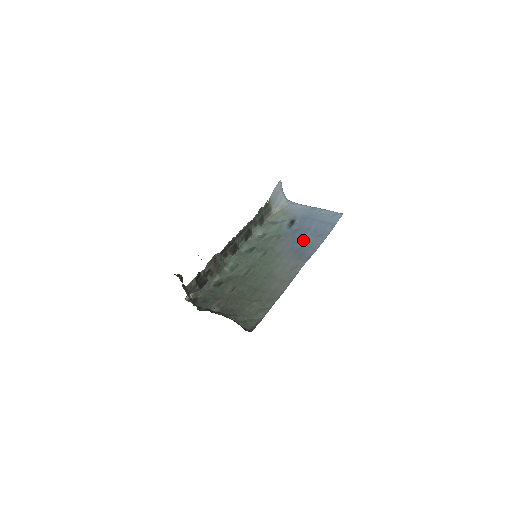
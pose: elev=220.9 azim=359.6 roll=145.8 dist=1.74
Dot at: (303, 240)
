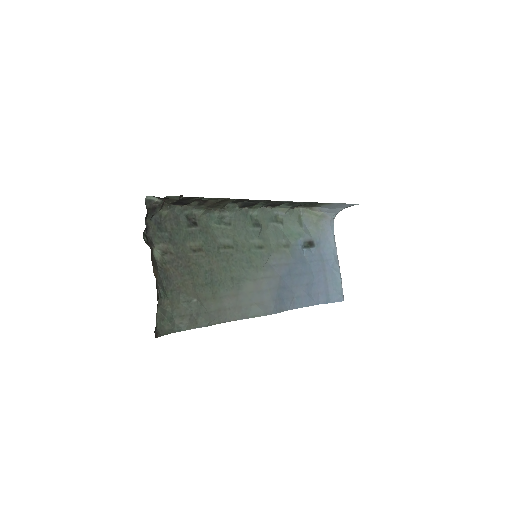
Dot at: (297, 281)
